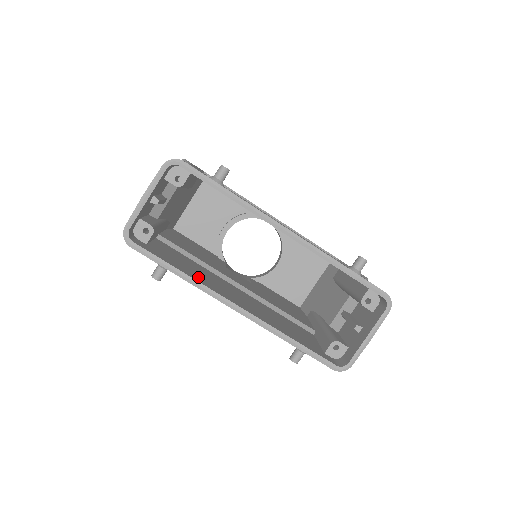
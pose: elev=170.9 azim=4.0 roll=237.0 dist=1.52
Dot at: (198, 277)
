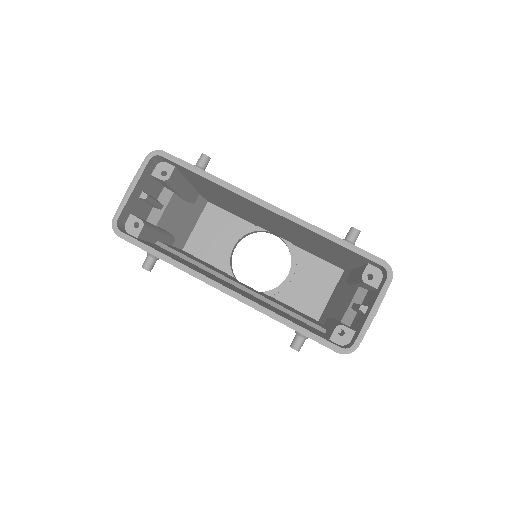
Dot at: (187, 265)
